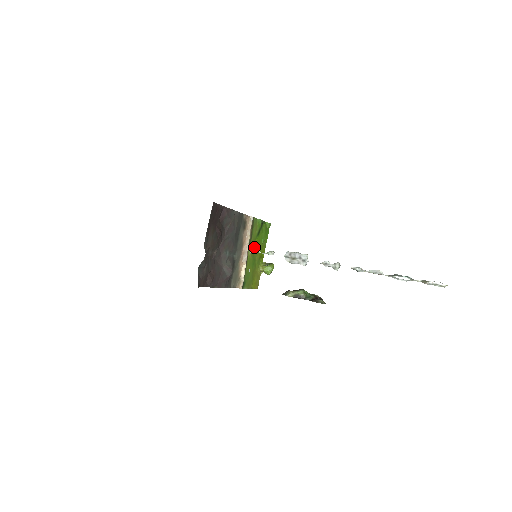
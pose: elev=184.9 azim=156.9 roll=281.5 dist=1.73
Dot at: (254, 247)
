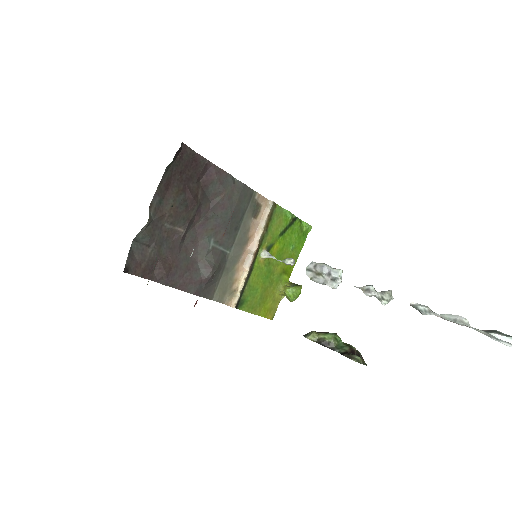
Dot at: (272, 251)
